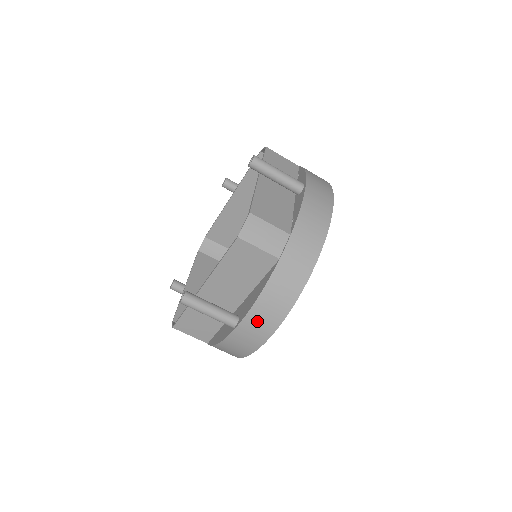
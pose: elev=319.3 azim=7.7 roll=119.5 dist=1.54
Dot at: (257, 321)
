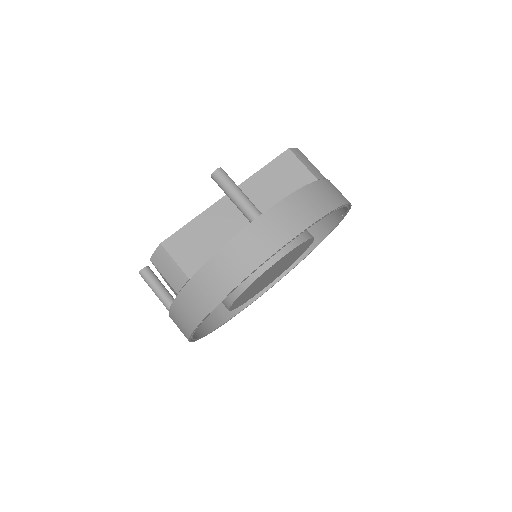
Dot at: (286, 214)
